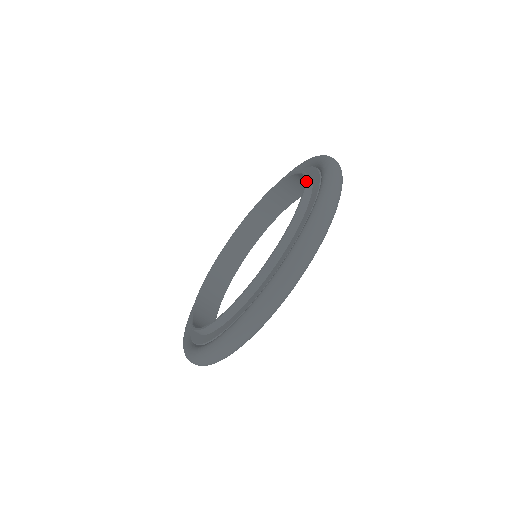
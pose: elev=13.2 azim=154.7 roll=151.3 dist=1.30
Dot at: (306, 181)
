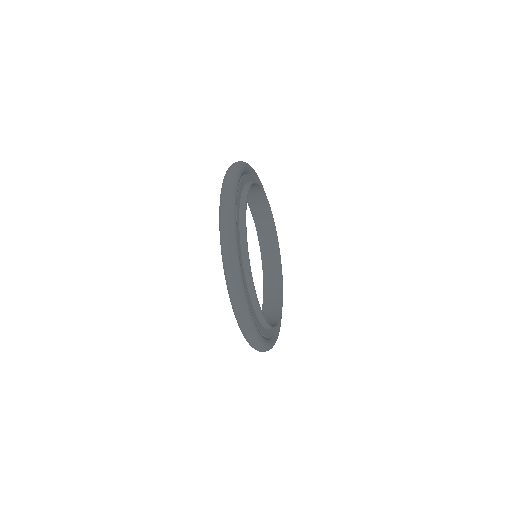
Dot at: occluded
